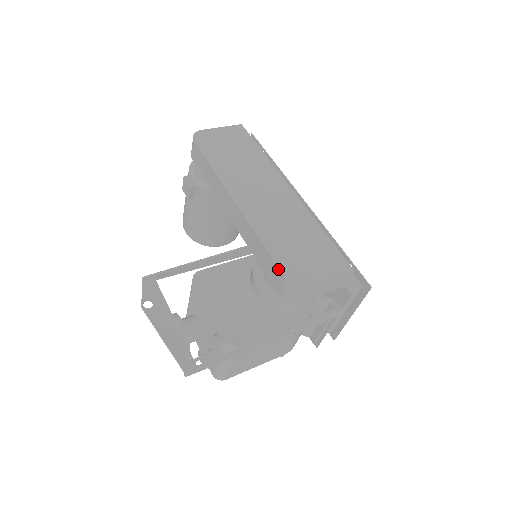
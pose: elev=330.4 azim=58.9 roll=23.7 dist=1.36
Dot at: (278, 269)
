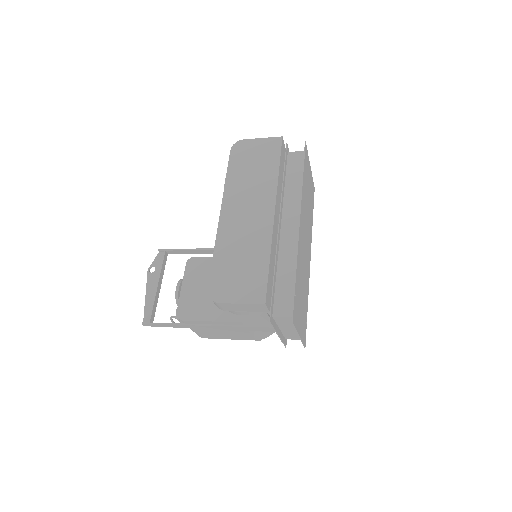
Dot at: (209, 280)
